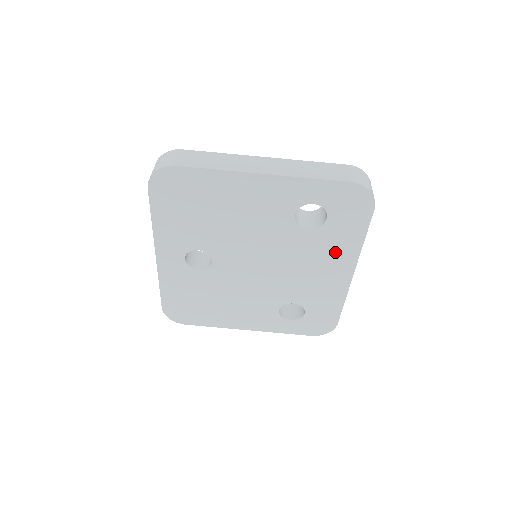
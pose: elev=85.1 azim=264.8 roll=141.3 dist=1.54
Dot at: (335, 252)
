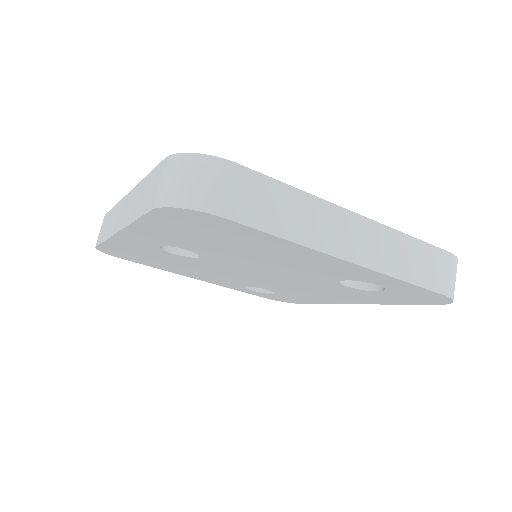
Dot at: (355, 297)
